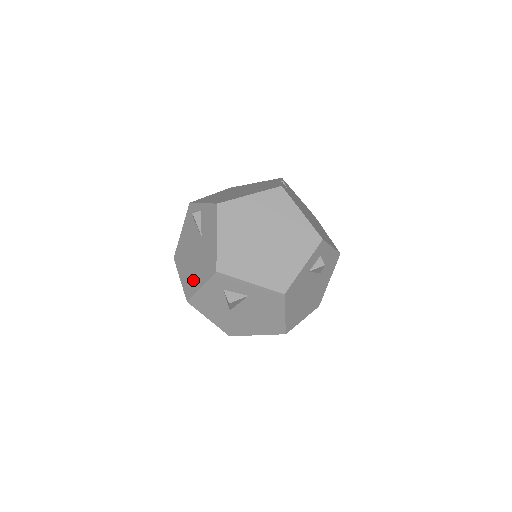
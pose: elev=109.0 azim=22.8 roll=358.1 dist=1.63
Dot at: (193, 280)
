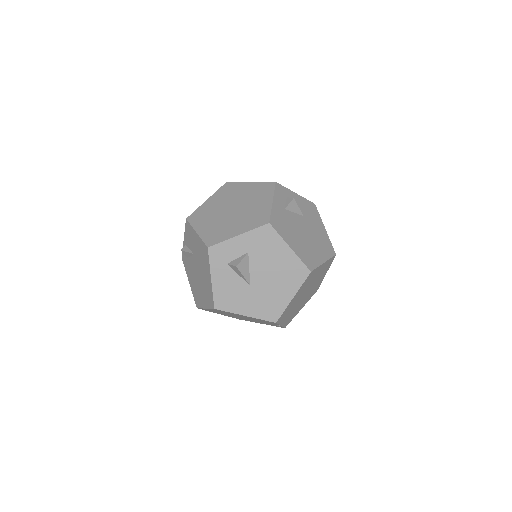
Dot at: (207, 287)
